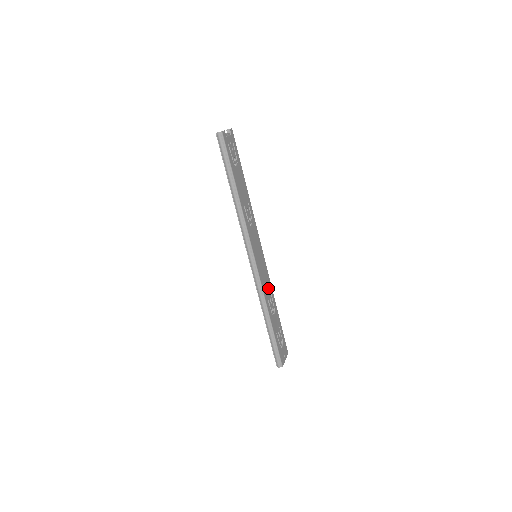
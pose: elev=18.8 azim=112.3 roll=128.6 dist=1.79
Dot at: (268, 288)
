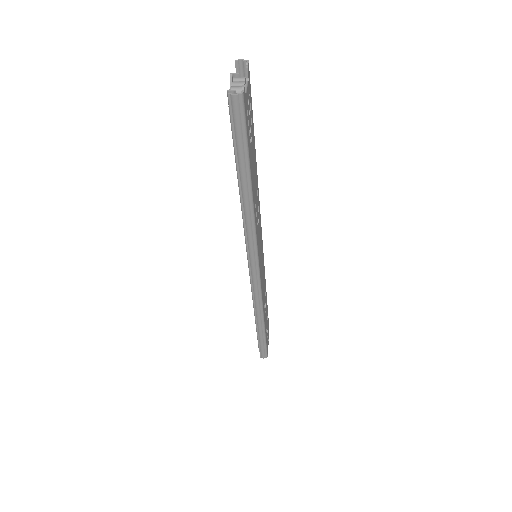
Dot at: (264, 285)
